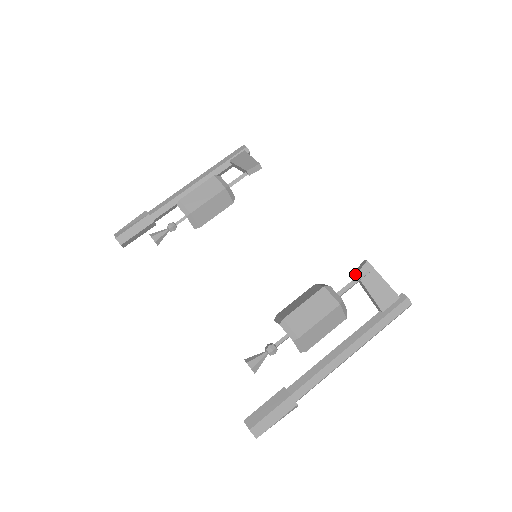
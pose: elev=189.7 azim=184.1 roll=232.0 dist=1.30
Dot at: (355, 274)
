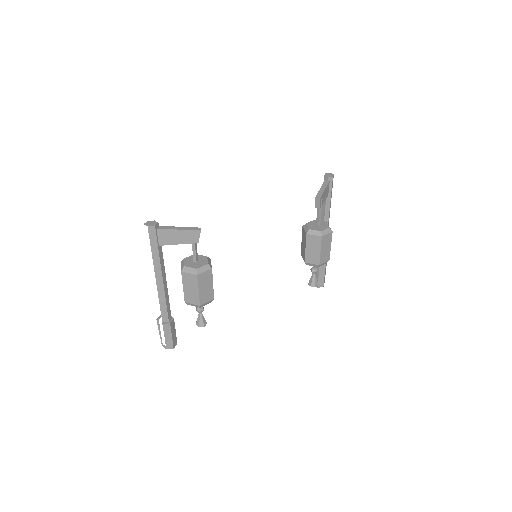
Dot at: (318, 209)
